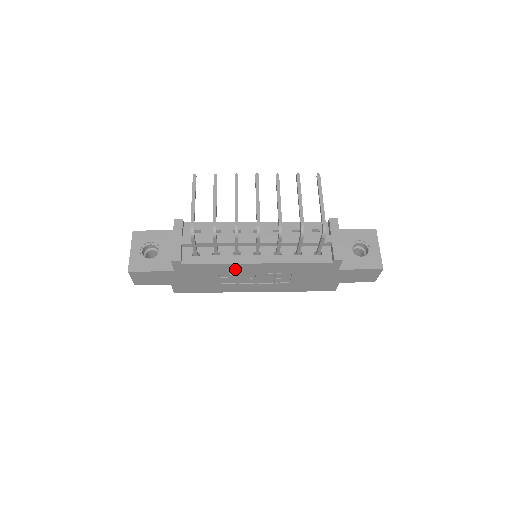
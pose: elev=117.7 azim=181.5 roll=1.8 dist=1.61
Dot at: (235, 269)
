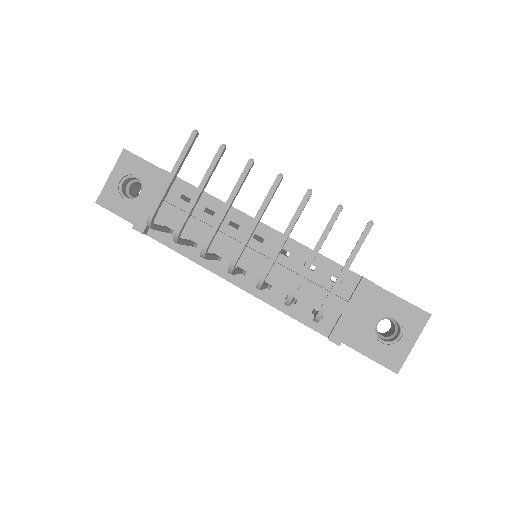
Dot at: occluded
